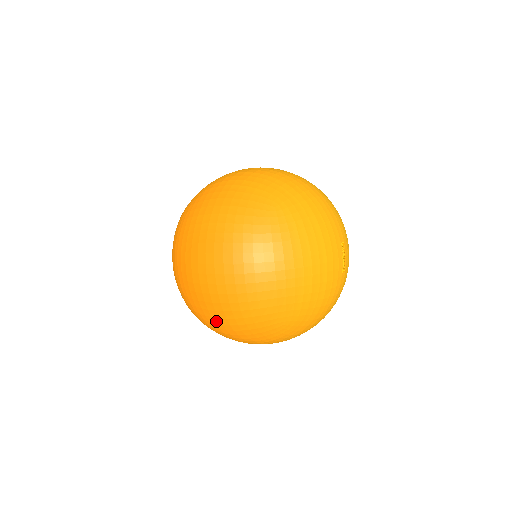
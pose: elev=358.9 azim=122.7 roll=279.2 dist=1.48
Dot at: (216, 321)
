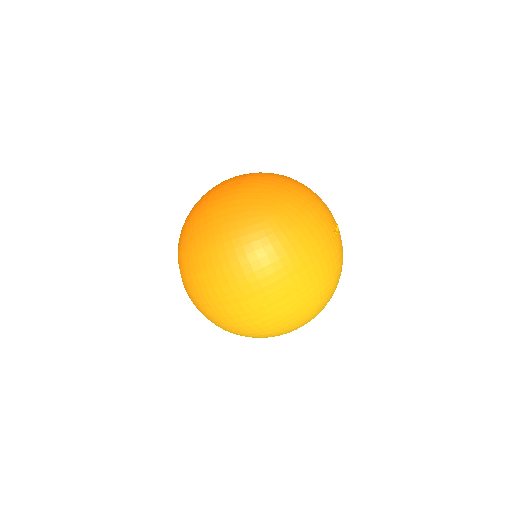
Dot at: (208, 213)
